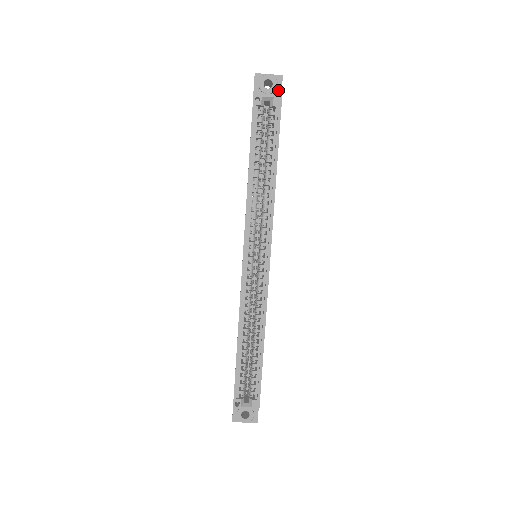
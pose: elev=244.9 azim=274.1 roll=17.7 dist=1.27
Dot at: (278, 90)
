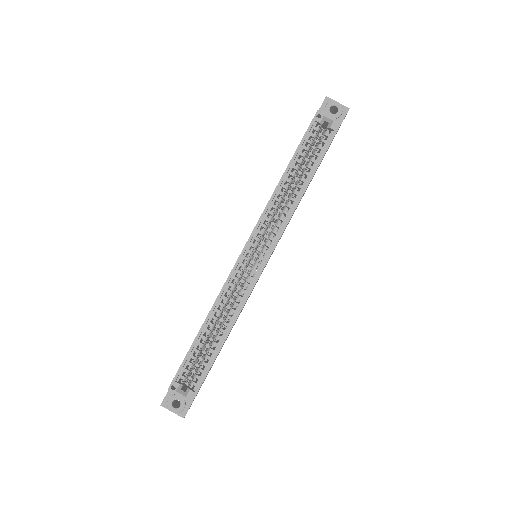
Dot at: (340, 119)
